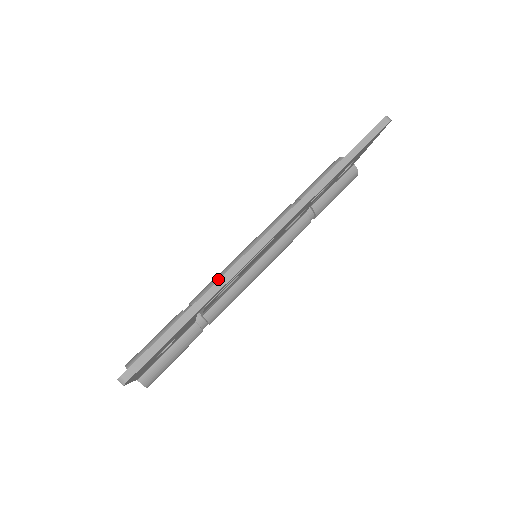
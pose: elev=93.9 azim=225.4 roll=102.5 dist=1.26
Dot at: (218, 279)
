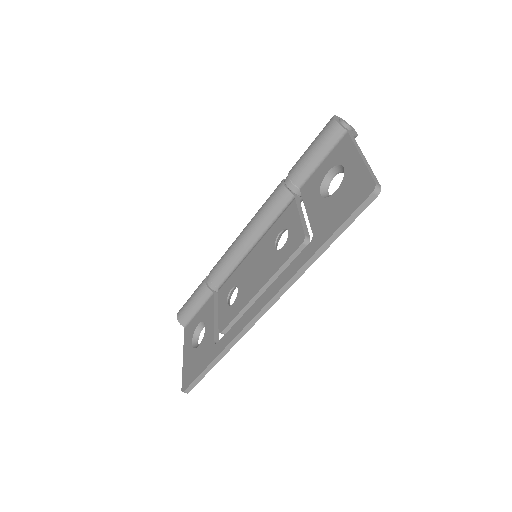
Dot at: (227, 263)
